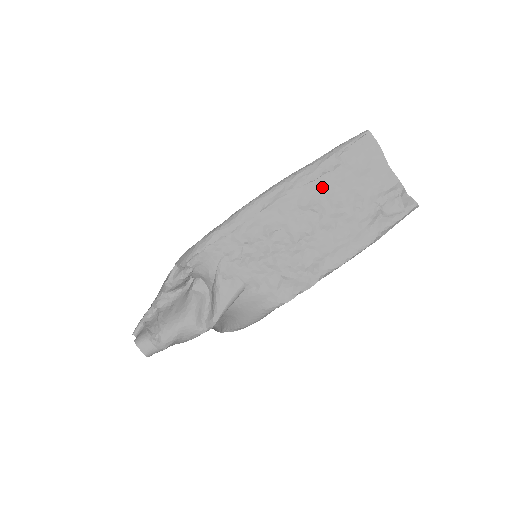
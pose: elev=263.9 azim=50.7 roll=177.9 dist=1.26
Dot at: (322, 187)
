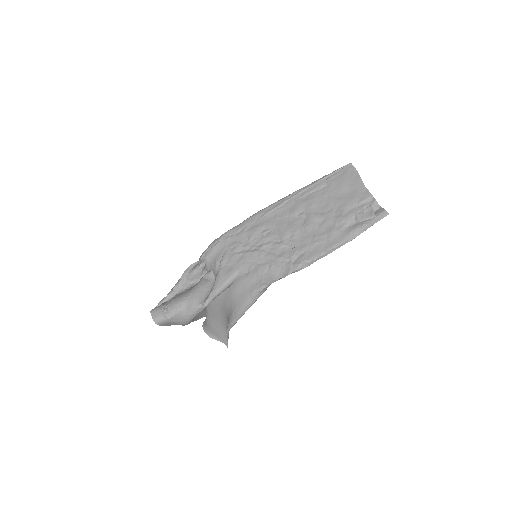
Dot at: (309, 200)
